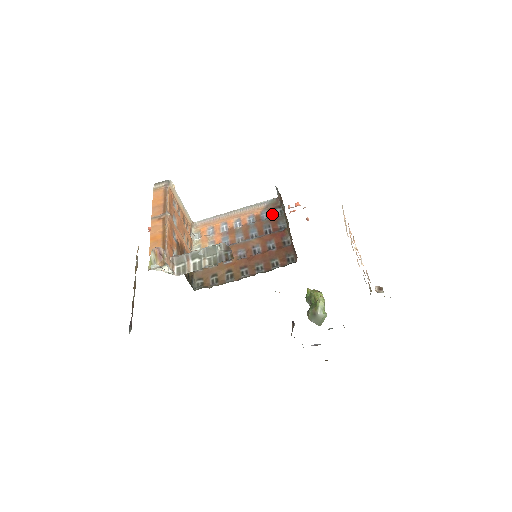
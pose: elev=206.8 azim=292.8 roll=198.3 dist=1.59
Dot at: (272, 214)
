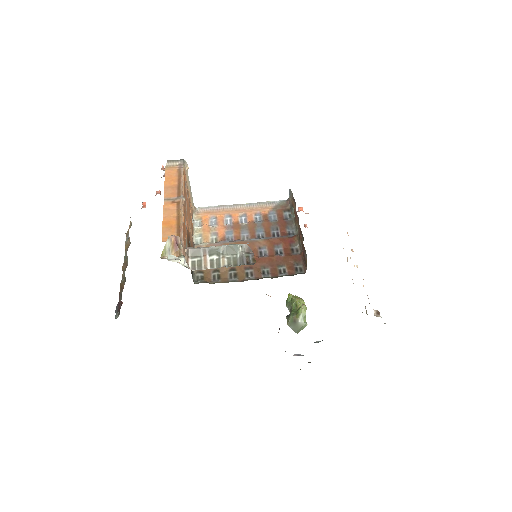
Dot at: (281, 216)
